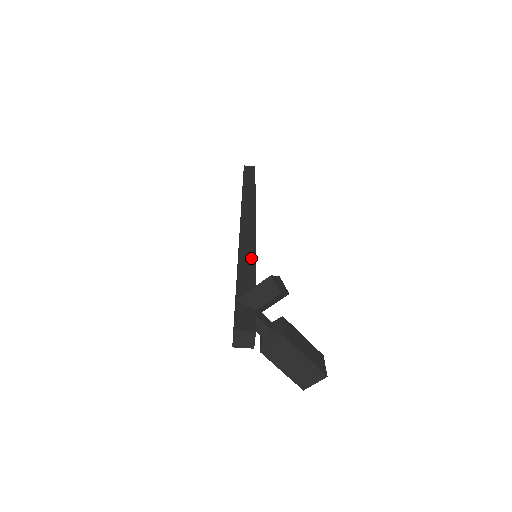
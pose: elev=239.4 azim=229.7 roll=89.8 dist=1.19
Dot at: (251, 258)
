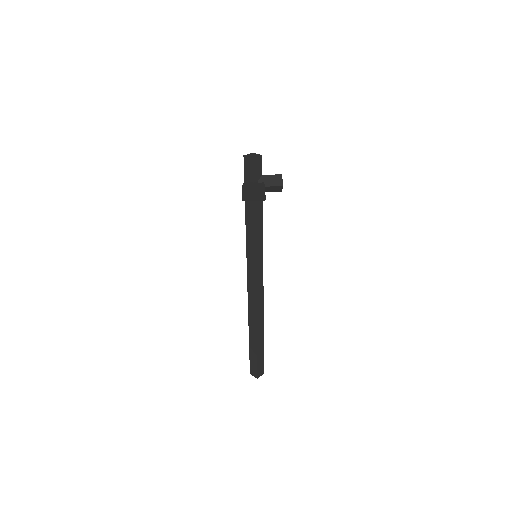
Dot at: (261, 230)
